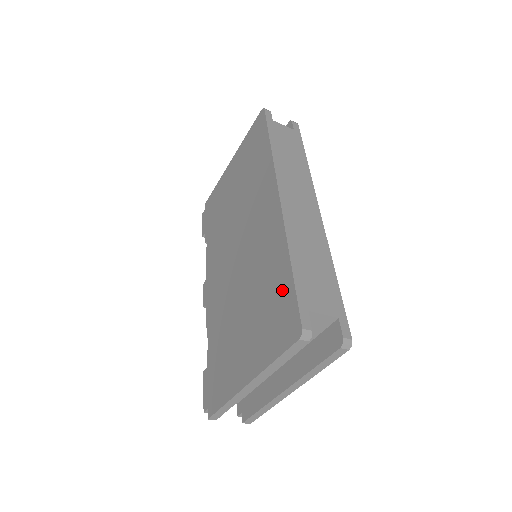
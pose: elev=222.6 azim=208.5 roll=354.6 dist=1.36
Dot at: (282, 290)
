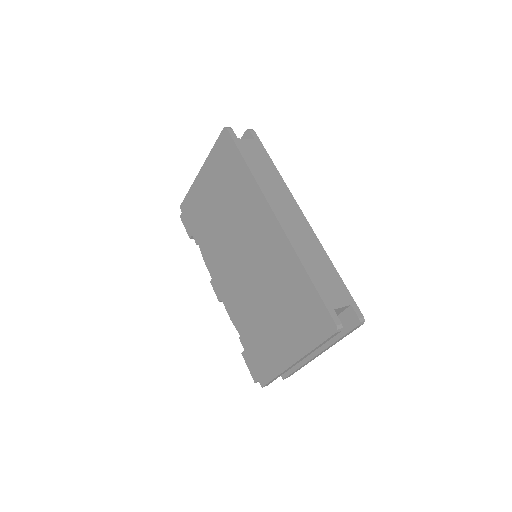
Dot at: (307, 296)
